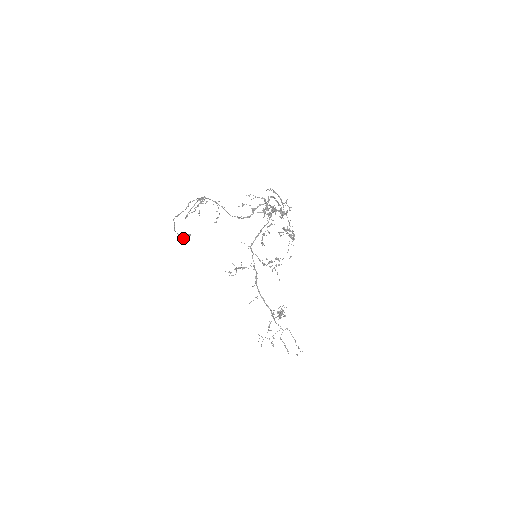
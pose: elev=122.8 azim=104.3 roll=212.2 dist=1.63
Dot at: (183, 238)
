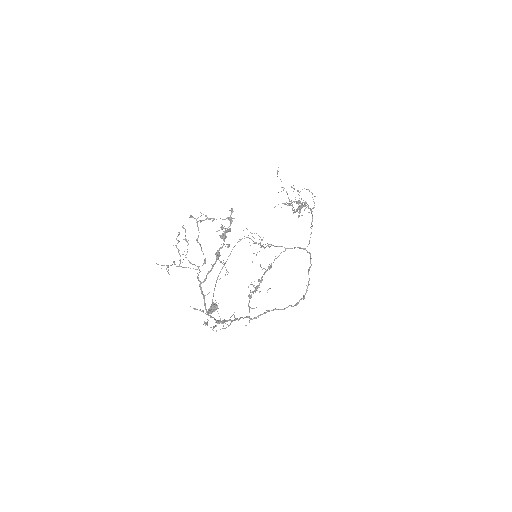
Dot at: (209, 310)
